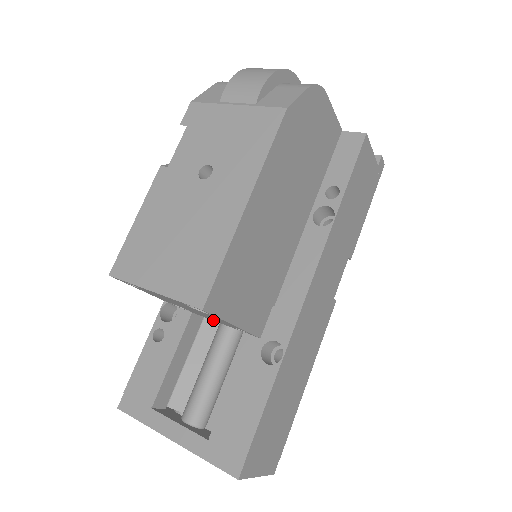
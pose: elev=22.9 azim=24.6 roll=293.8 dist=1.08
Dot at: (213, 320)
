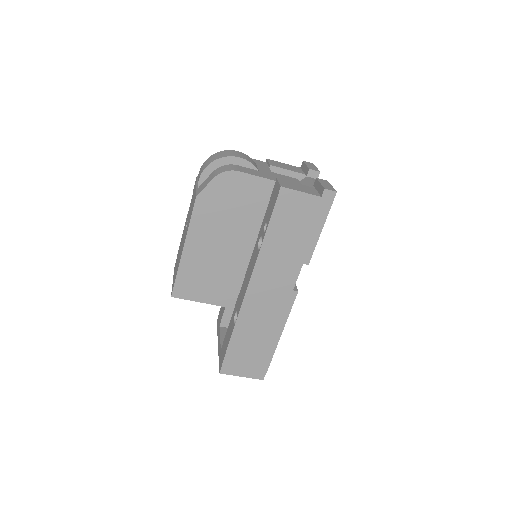
Dot at: occluded
